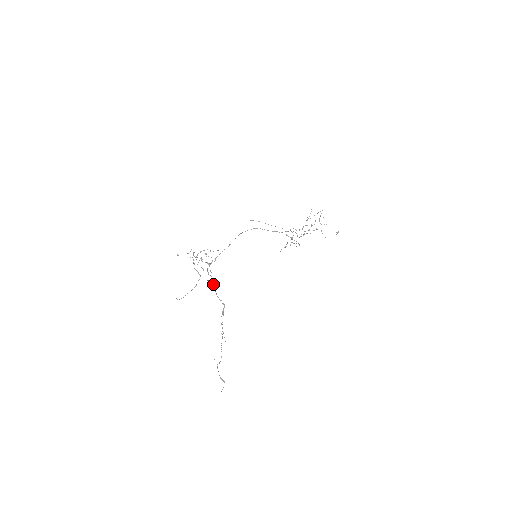
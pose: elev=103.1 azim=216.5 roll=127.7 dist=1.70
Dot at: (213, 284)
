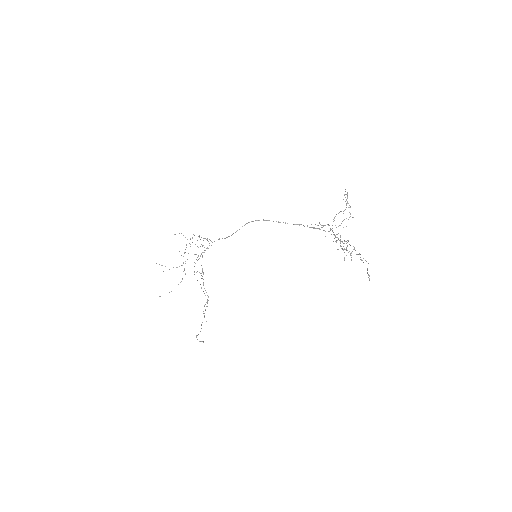
Dot at: occluded
